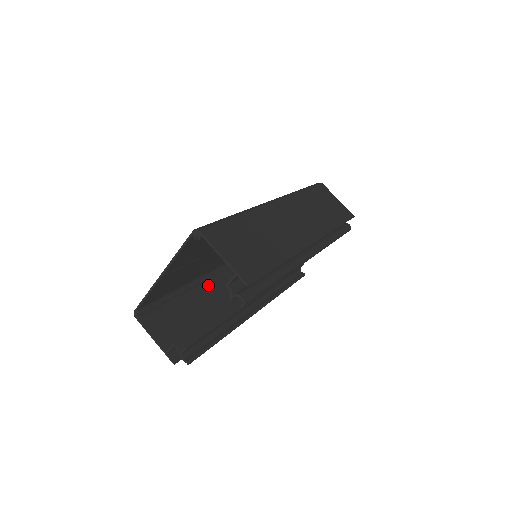
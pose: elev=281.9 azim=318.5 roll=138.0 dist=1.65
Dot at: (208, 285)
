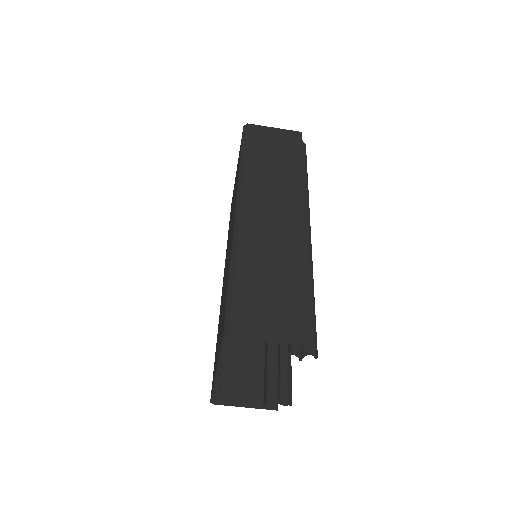
Dot at: occluded
